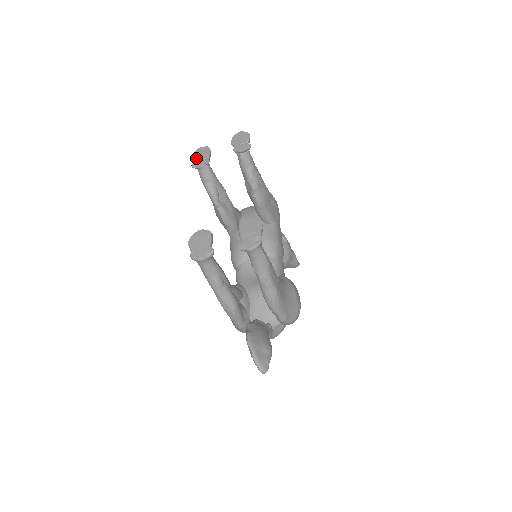
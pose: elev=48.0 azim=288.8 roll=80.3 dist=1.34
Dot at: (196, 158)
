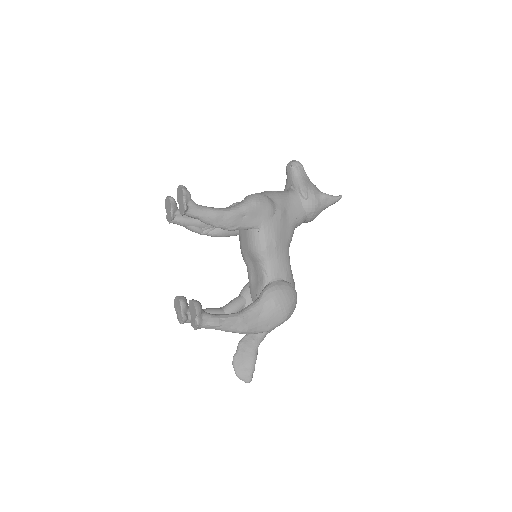
Dot at: (166, 211)
